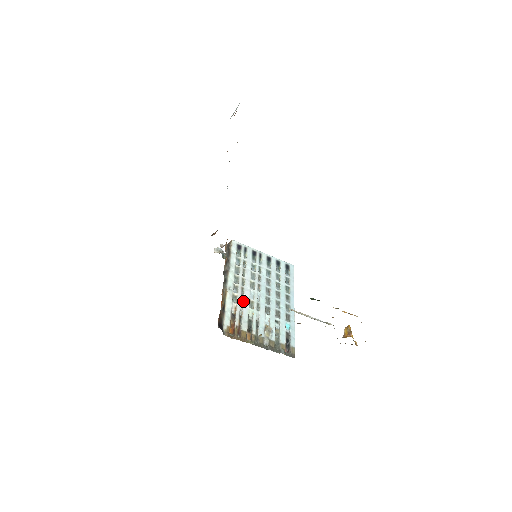
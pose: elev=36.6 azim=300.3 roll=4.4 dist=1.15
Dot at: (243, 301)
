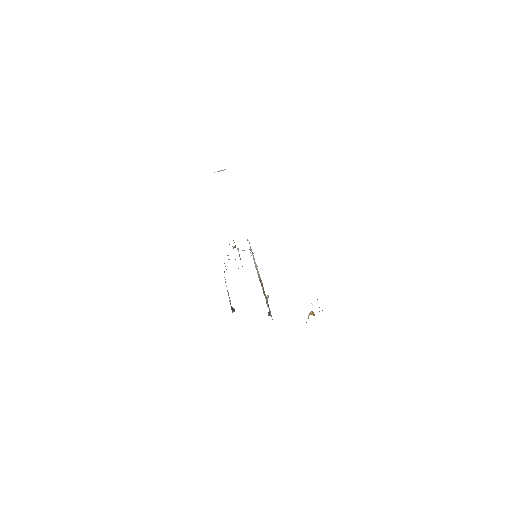
Dot at: occluded
